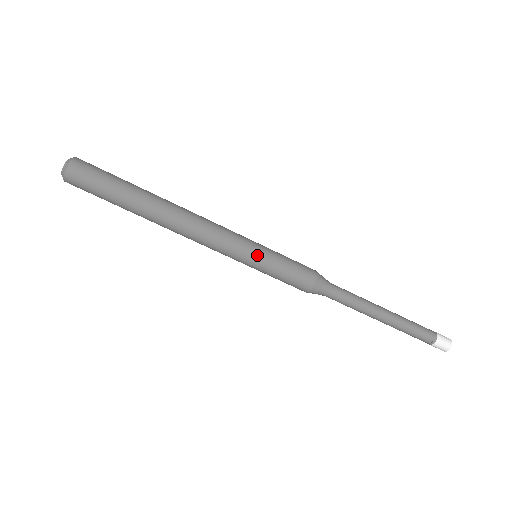
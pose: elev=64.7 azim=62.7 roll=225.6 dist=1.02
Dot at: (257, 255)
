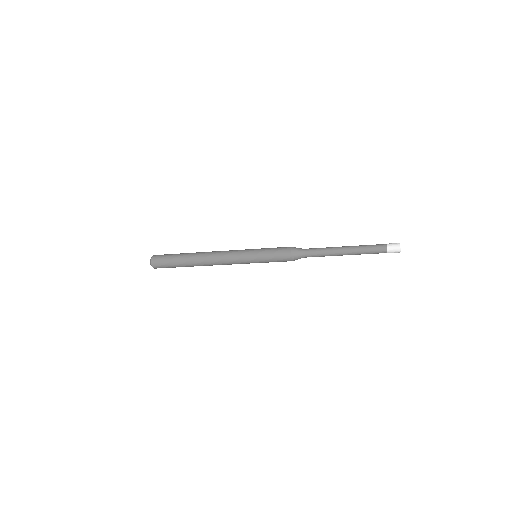
Dot at: (253, 255)
